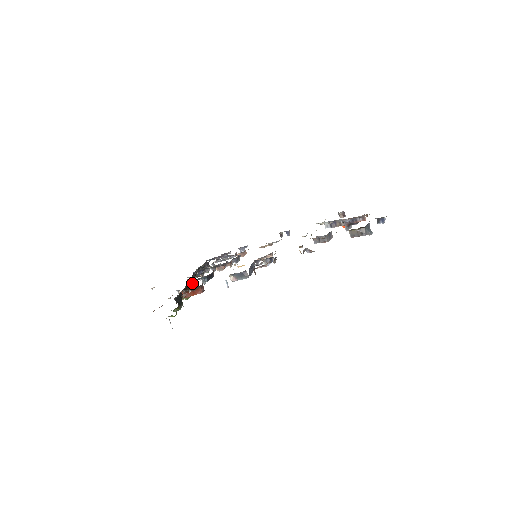
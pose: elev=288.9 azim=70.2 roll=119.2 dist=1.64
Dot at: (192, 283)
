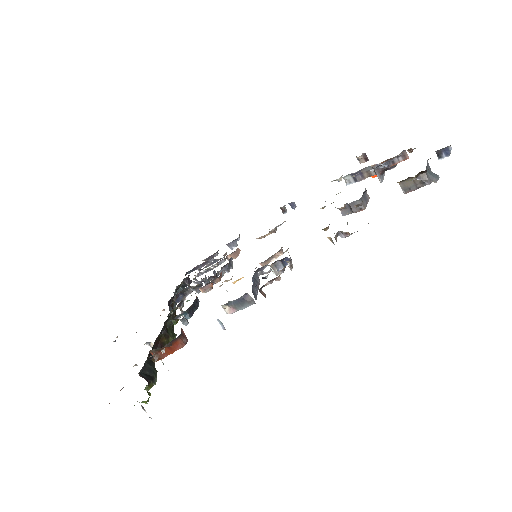
Dot at: (168, 324)
